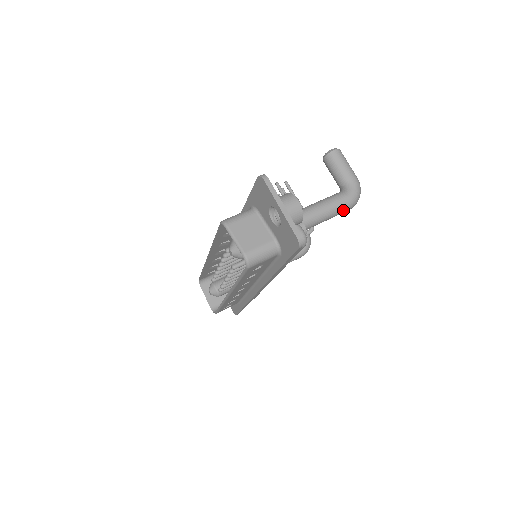
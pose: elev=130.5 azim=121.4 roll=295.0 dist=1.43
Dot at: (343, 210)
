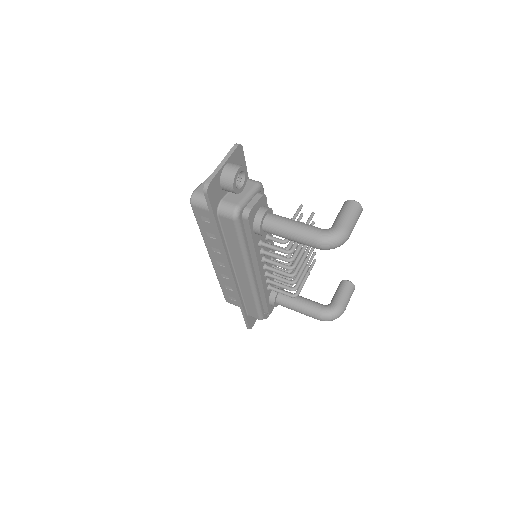
Dot at: (307, 240)
